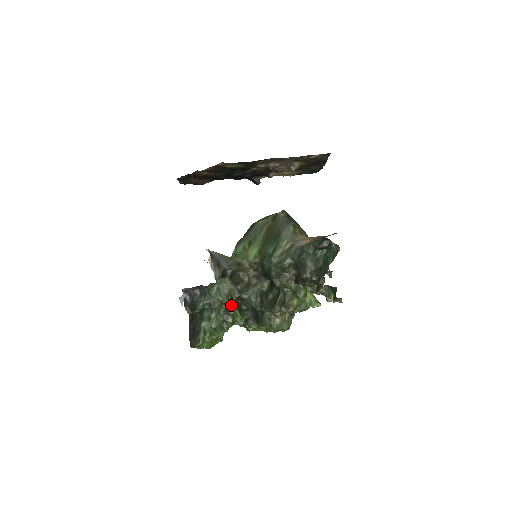
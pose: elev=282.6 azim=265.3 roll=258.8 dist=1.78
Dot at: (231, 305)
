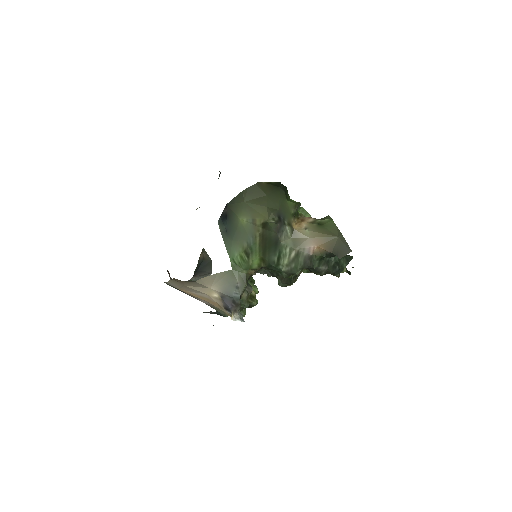
Dot at: (253, 304)
